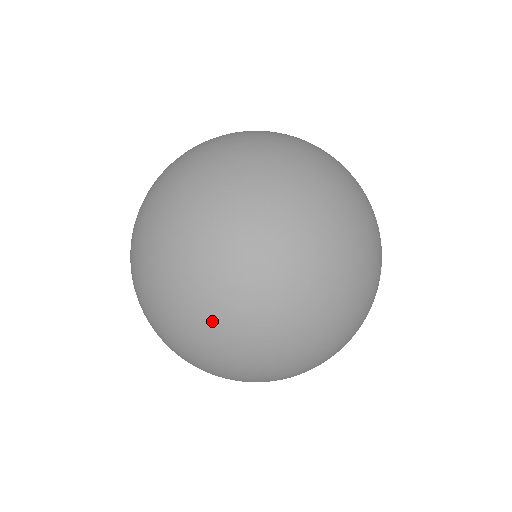
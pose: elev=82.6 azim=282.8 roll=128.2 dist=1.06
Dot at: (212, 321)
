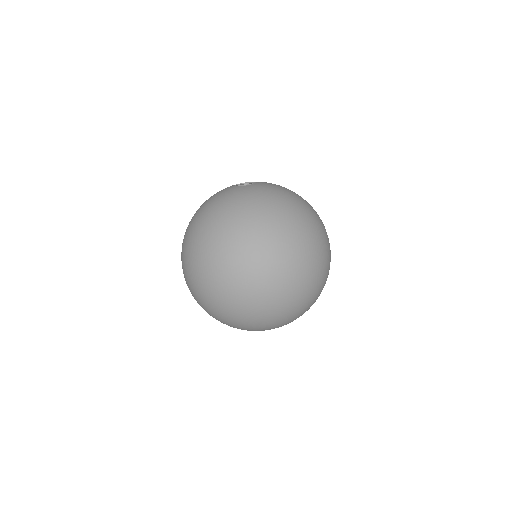
Dot at: (240, 328)
